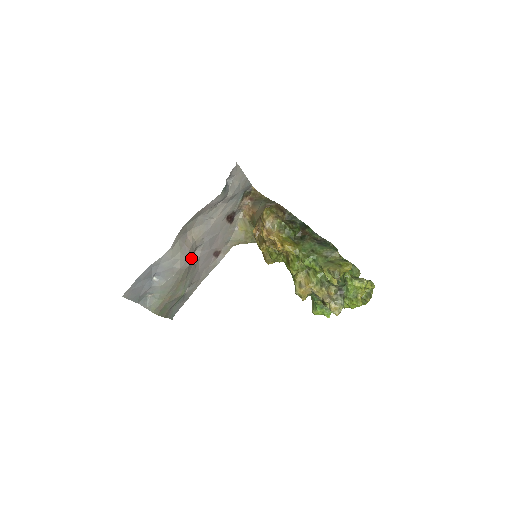
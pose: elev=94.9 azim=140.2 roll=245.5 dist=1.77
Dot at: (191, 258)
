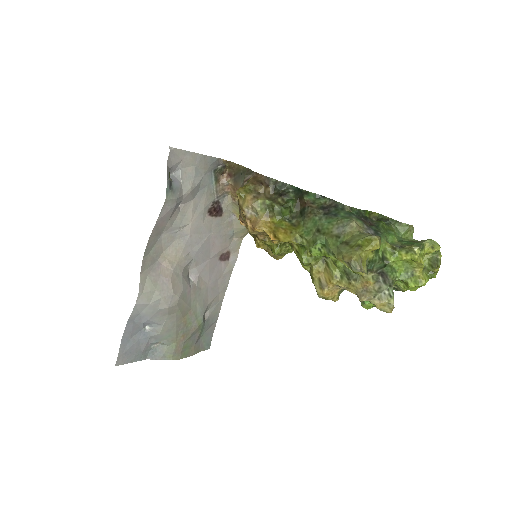
Dot at: (179, 287)
